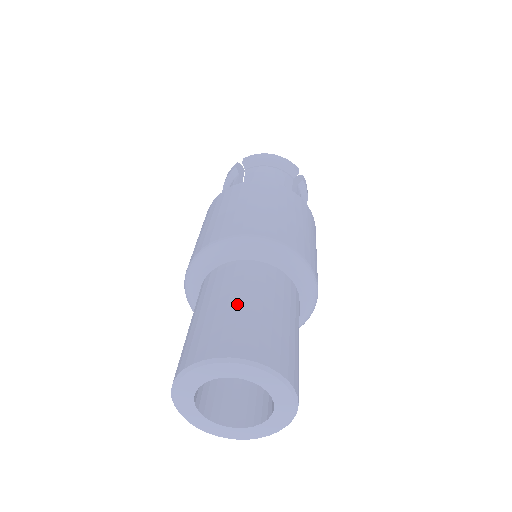
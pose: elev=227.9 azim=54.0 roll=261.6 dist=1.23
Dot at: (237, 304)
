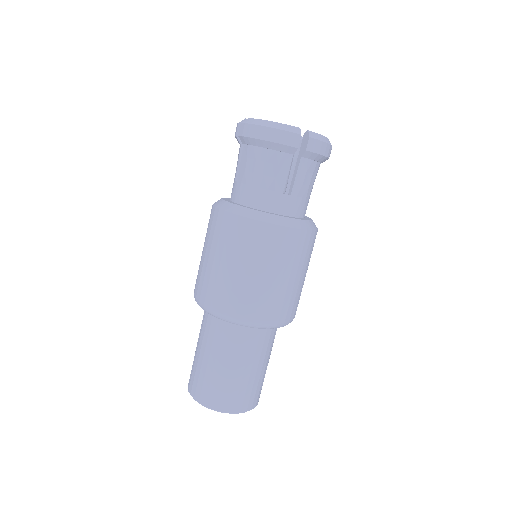
Dot at: (261, 371)
